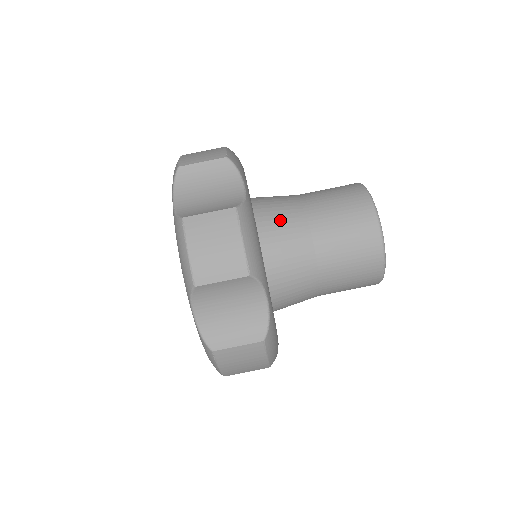
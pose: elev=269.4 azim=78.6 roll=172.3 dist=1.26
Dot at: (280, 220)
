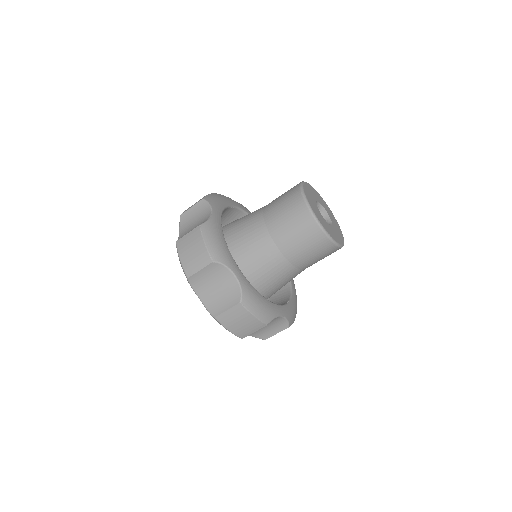
Dot at: (264, 261)
